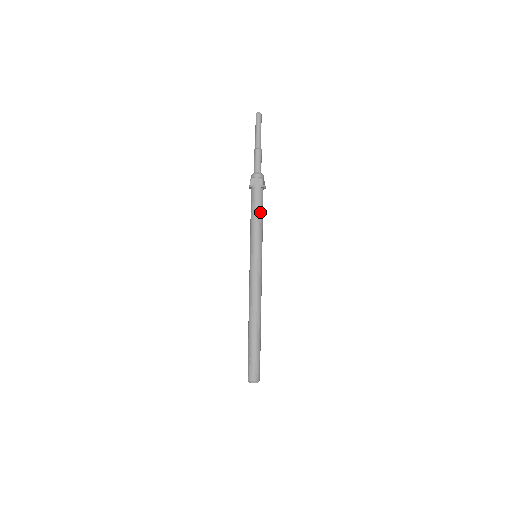
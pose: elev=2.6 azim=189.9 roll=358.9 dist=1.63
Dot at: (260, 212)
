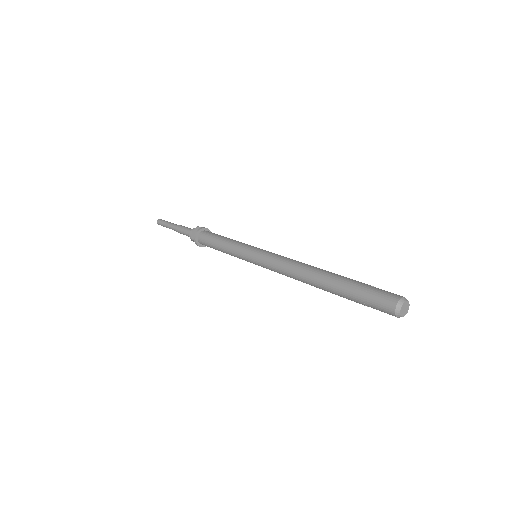
Dot at: (220, 237)
